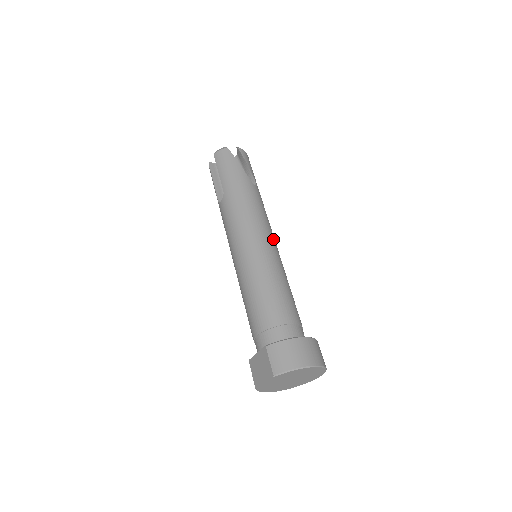
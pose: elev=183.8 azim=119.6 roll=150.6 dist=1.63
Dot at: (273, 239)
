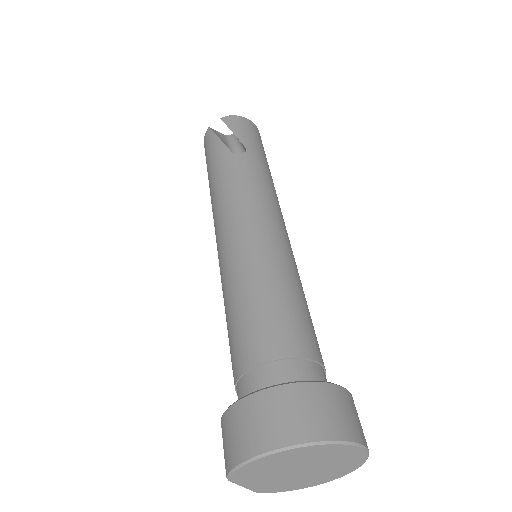
Dot at: (259, 220)
